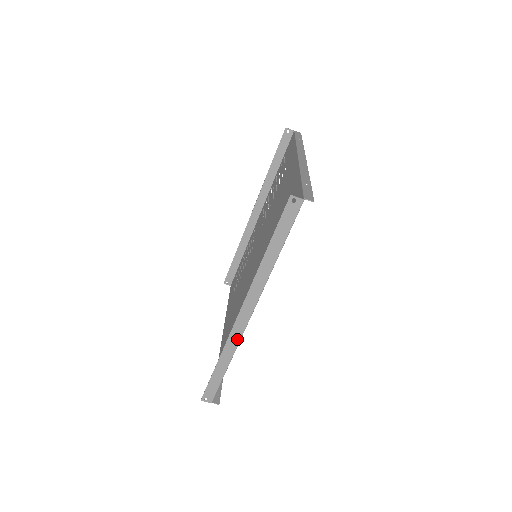
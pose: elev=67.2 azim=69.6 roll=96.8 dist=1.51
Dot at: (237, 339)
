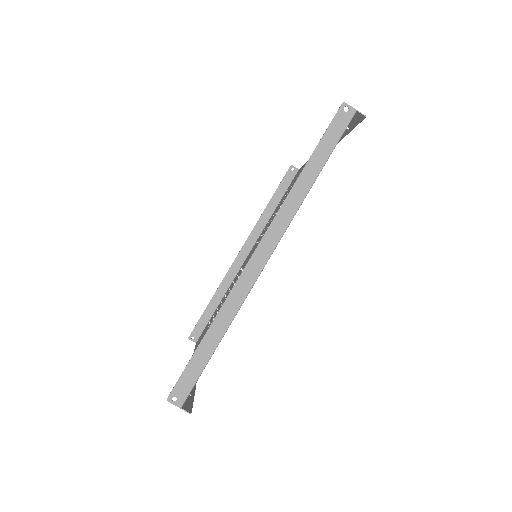
Dot at: (244, 292)
